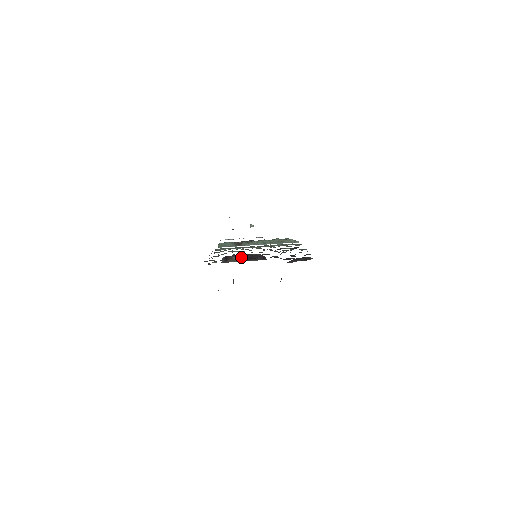
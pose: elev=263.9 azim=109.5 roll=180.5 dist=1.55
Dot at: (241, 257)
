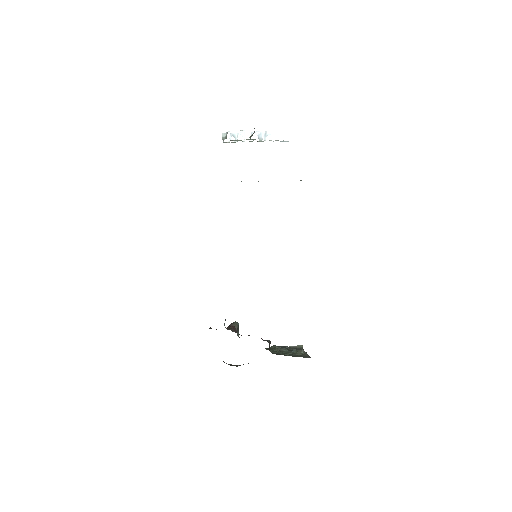
Dot at: occluded
